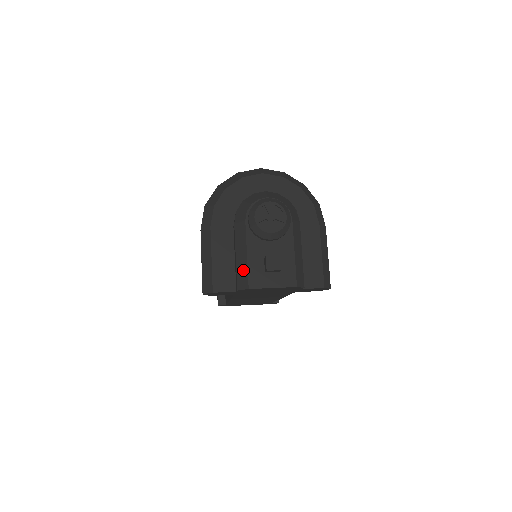
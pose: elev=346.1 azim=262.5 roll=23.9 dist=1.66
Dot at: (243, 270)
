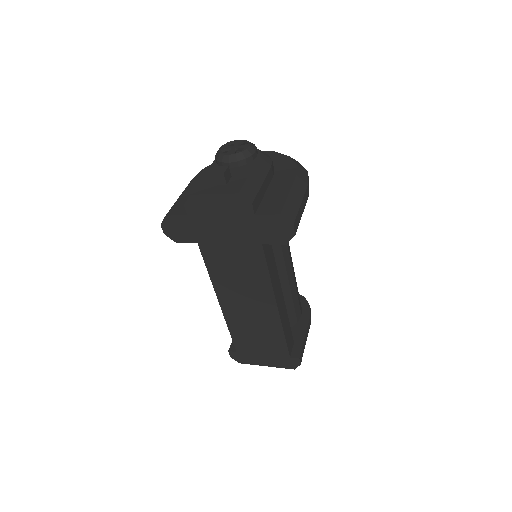
Dot at: occluded
